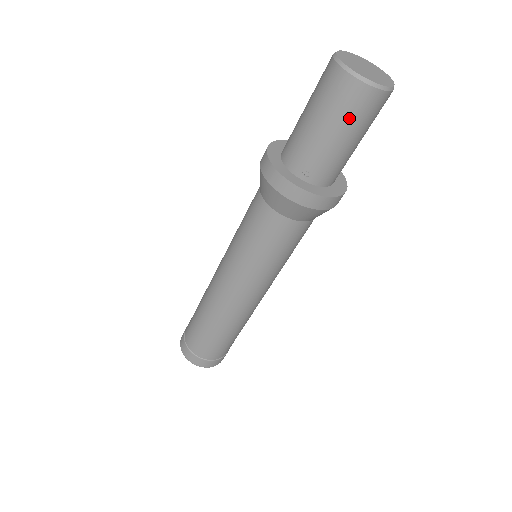
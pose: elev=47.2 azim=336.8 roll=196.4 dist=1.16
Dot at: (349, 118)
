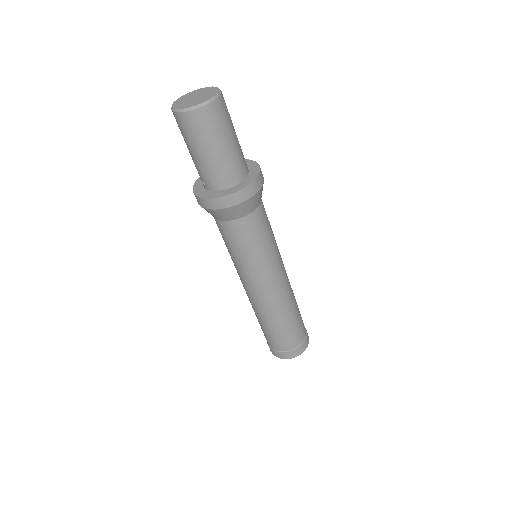
Dot at: (188, 138)
